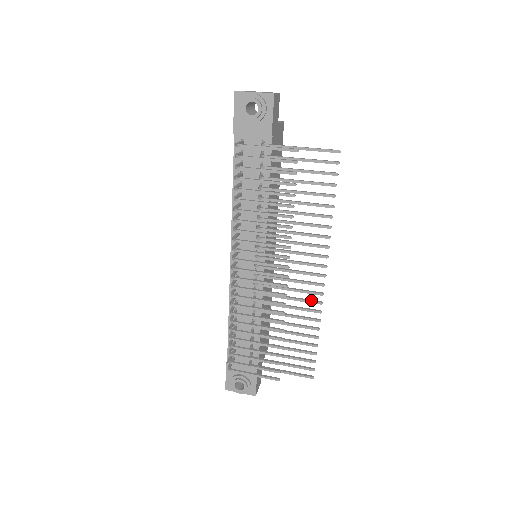
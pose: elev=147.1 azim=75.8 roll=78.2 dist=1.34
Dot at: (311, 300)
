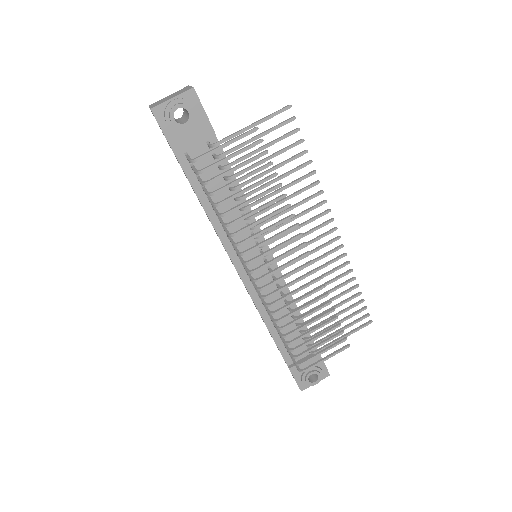
Dot at: (335, 258)
